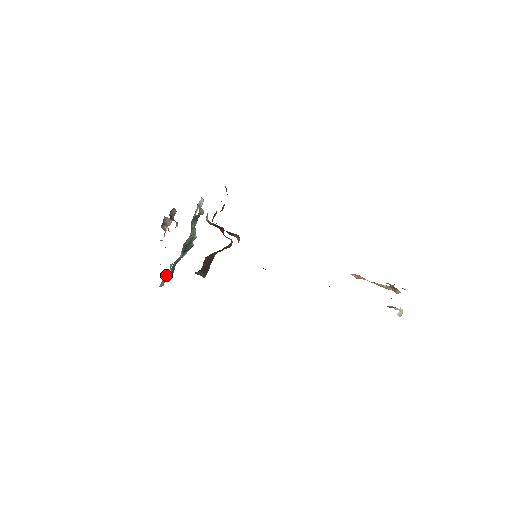
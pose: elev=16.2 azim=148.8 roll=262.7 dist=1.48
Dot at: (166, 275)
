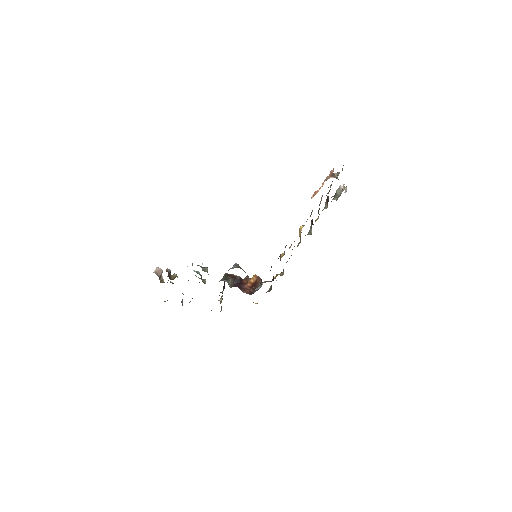
Dot at: (182, 299)
